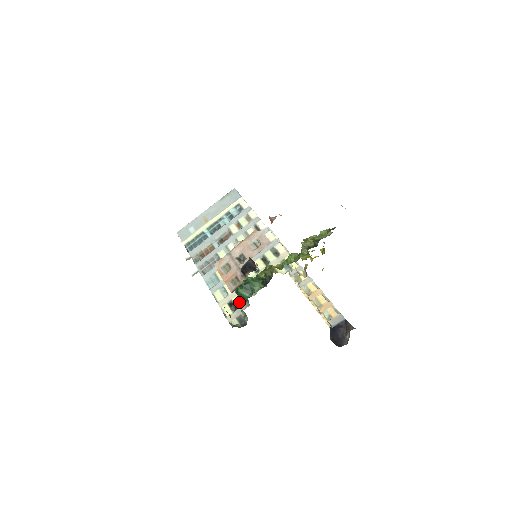
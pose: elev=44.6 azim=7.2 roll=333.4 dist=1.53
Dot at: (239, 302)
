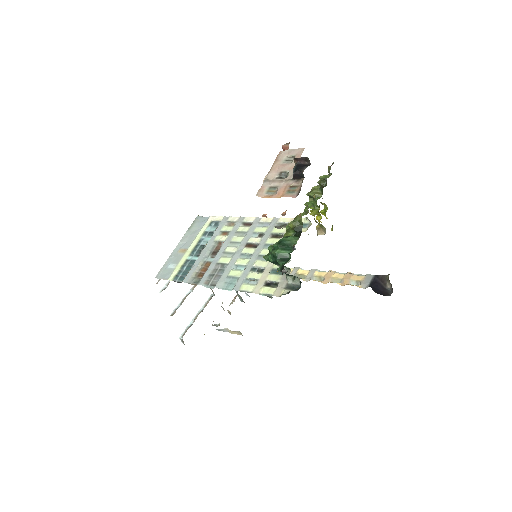
Dot at: (282, 264)
